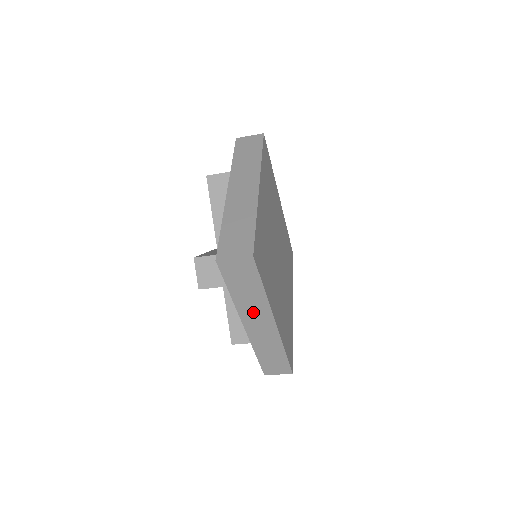
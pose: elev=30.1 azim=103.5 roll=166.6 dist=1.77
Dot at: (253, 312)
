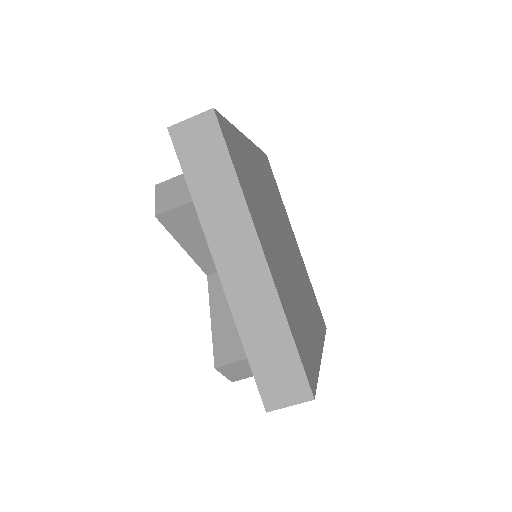
Dot at: (227, 231)
